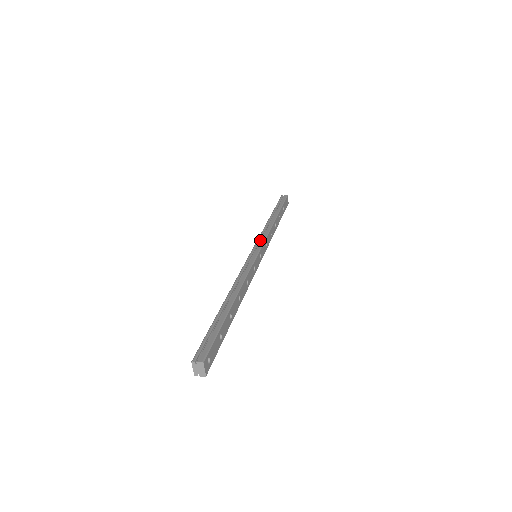
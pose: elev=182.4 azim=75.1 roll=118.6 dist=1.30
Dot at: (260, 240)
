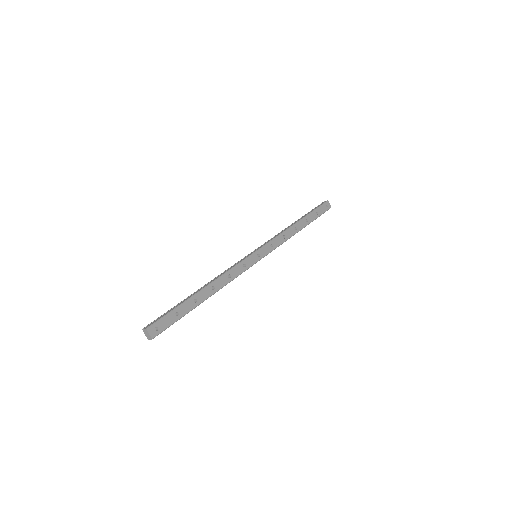
Dot at: occluded
